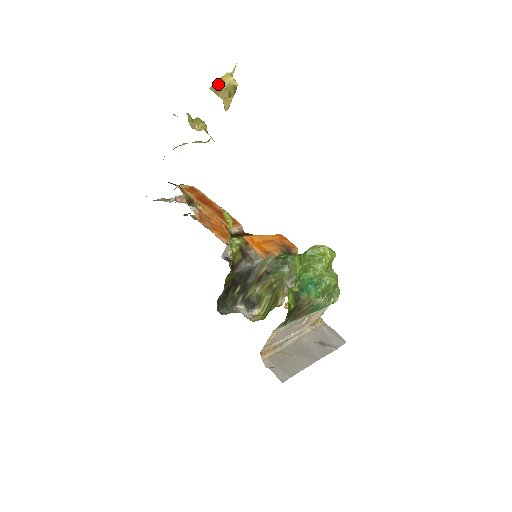
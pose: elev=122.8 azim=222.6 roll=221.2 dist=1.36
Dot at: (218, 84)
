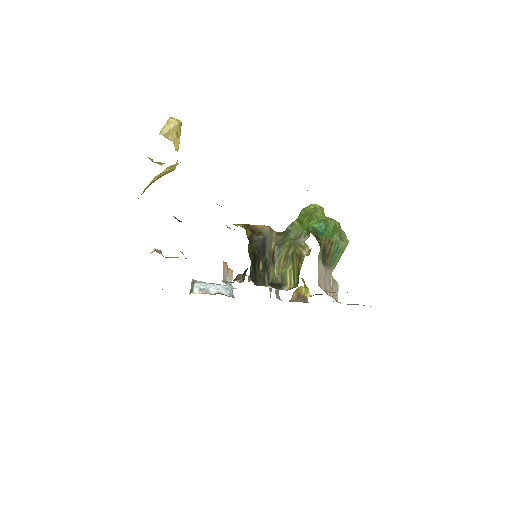
Dot at: (165, 127)
